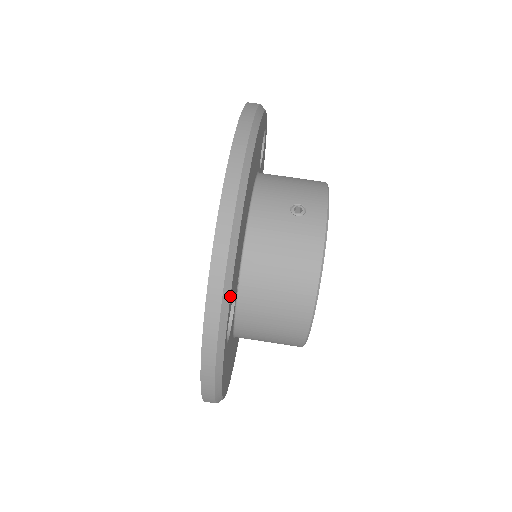
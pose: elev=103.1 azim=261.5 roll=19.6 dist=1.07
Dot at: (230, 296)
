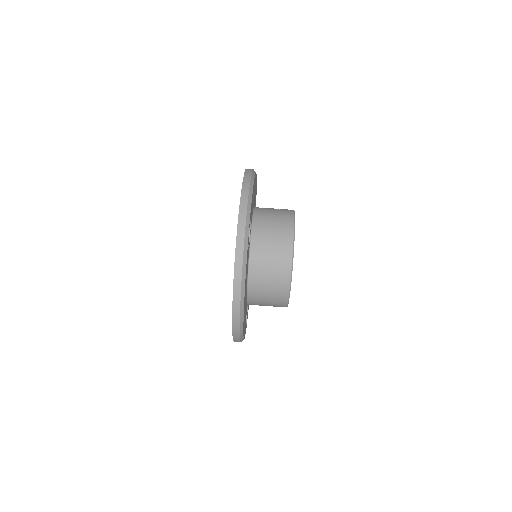
Dot at: (251, 205)
